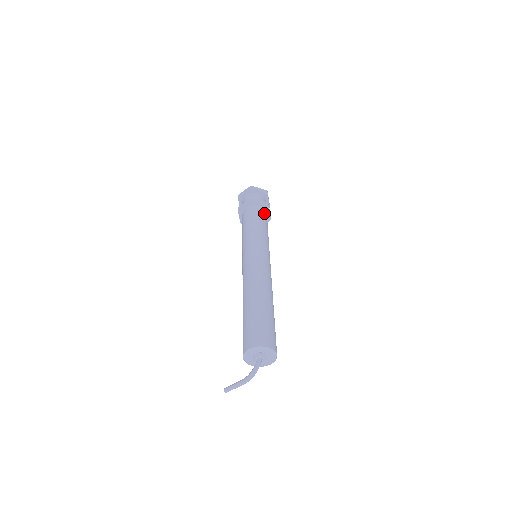
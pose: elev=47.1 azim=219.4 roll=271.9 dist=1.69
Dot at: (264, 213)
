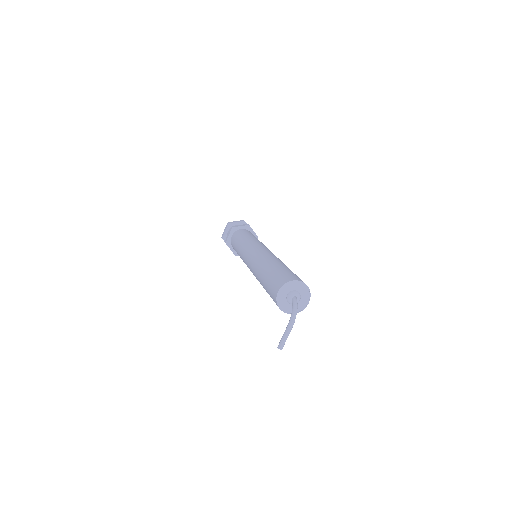
Dot at: (248, 231)
